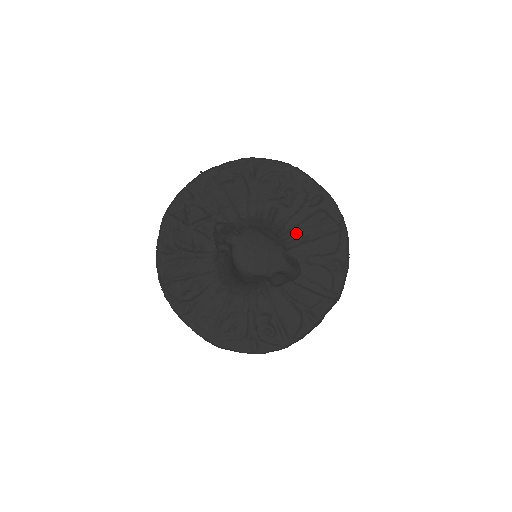
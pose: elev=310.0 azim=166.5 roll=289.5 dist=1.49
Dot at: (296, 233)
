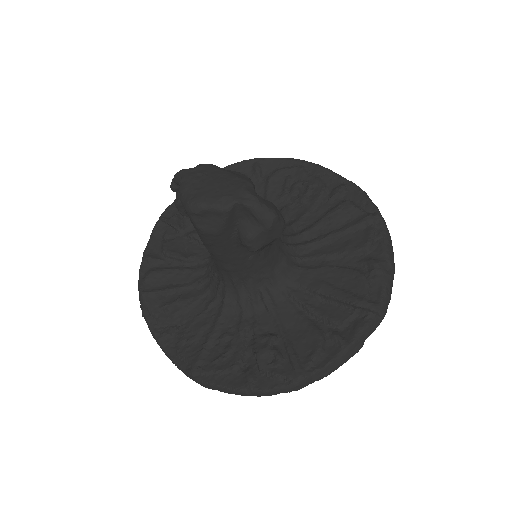
Dot at: (313, 231)
